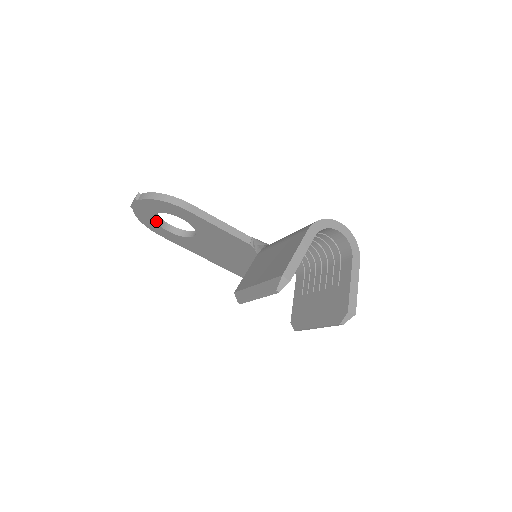
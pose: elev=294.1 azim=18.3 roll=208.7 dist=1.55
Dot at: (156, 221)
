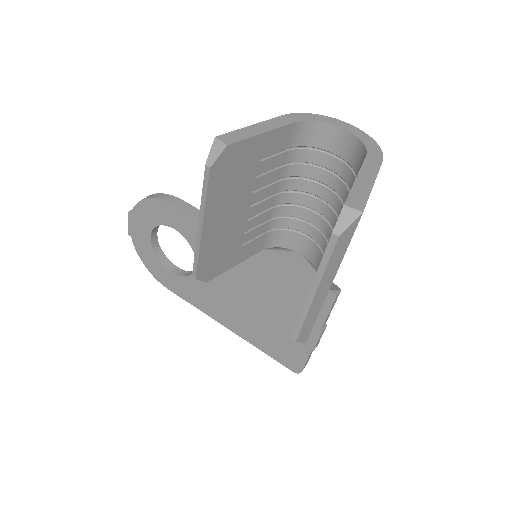
Dot at: (156, 255)
